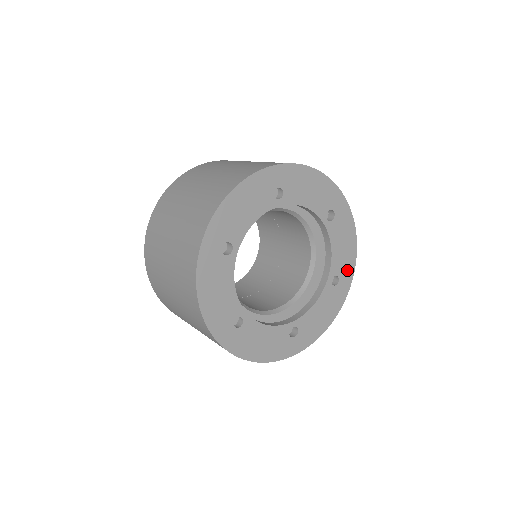
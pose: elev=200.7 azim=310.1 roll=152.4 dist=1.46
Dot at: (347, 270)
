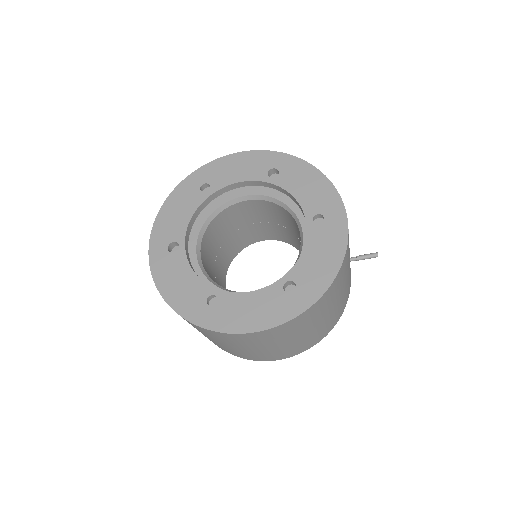
Dot at: (330, 203)
